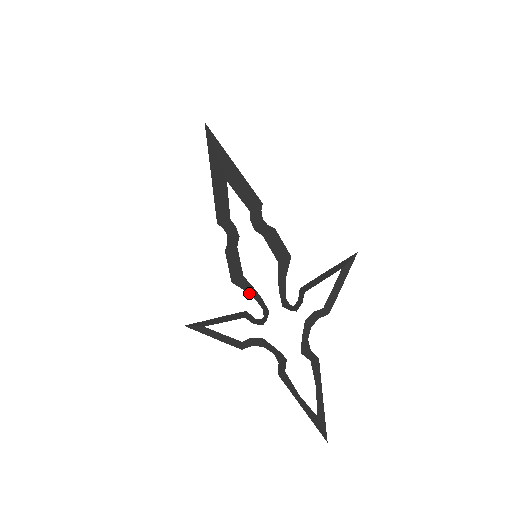
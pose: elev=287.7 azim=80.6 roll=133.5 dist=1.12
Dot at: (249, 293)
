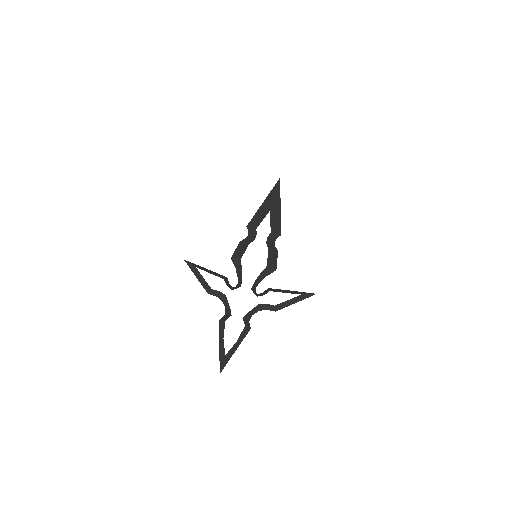
Dot at: (237, 270)
